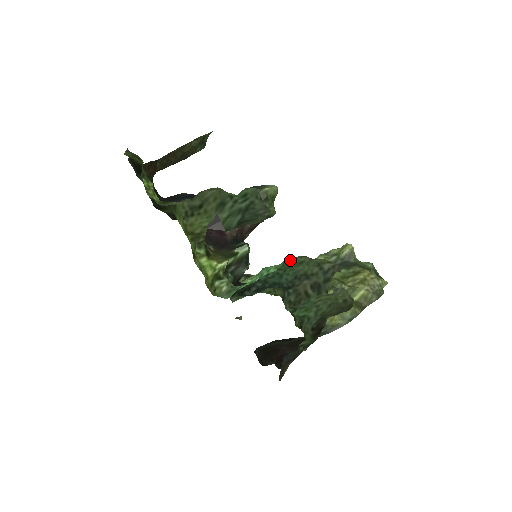
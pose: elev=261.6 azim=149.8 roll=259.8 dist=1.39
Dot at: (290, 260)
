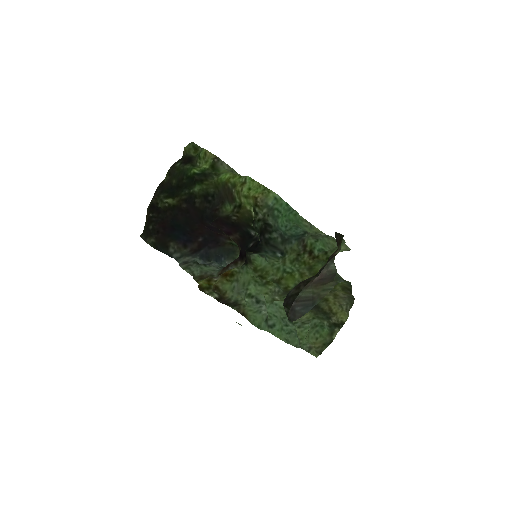
Dot at: (299, 221)
